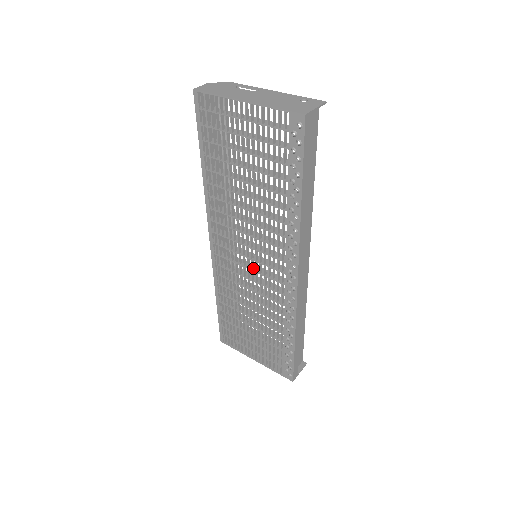
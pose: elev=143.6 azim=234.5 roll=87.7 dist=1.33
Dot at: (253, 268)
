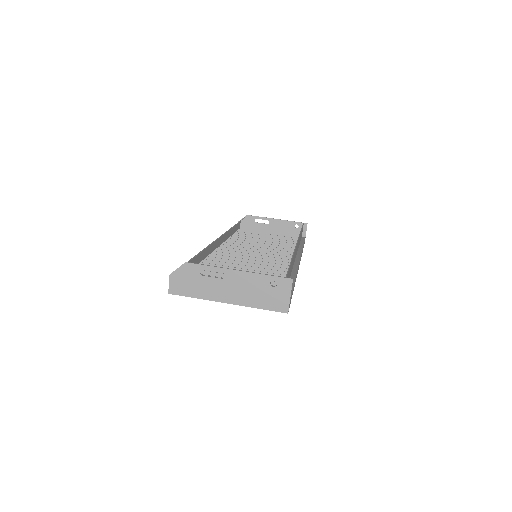
Dot at: occluded
